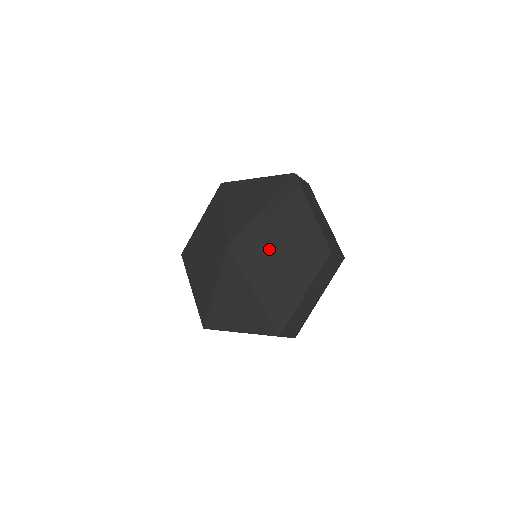
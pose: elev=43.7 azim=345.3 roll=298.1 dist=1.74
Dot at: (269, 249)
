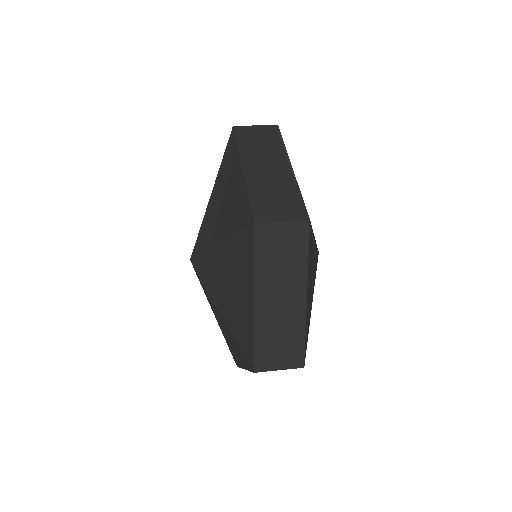
Dot at: (212, 249)
